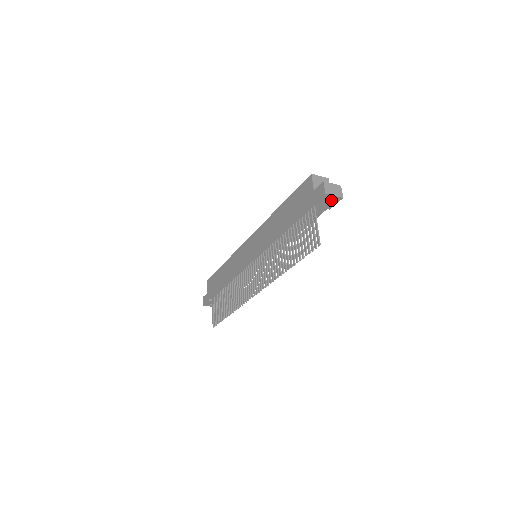
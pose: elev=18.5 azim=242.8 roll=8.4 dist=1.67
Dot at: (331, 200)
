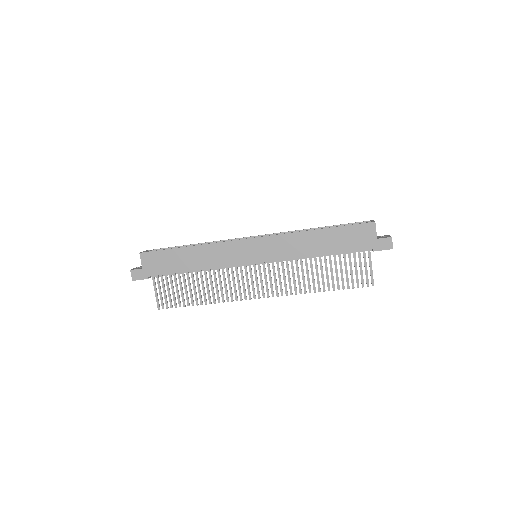
Dot at: occluded
